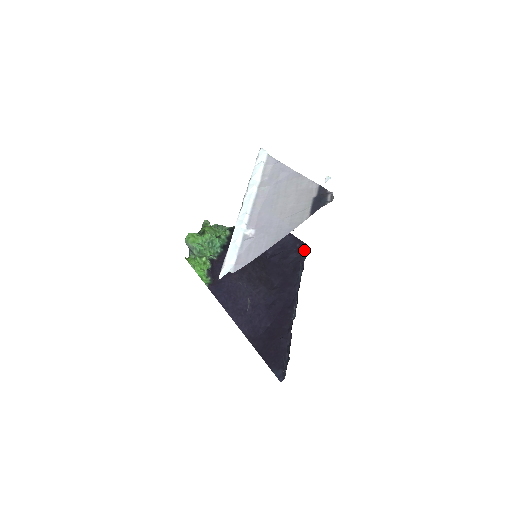
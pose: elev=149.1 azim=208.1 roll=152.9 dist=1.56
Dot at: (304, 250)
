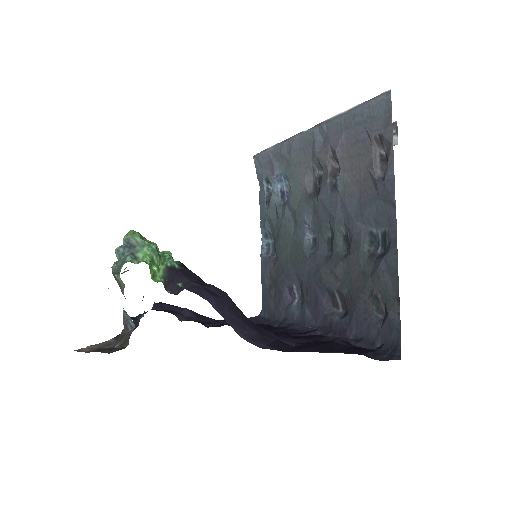
Dot at: (259, 318)
